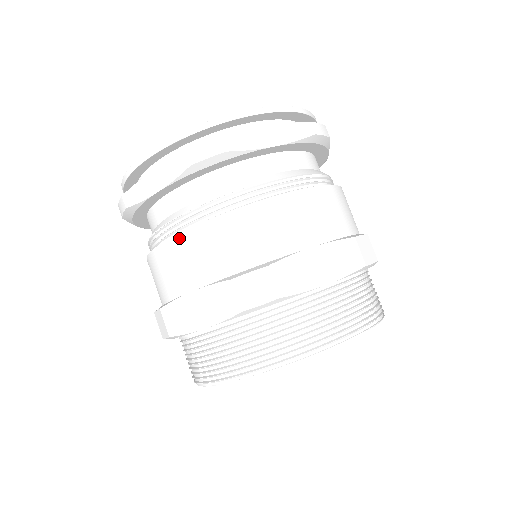
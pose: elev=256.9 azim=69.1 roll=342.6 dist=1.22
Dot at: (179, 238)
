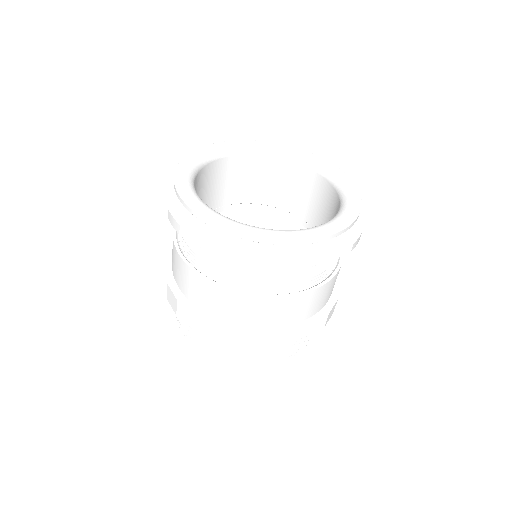
Dot at: (216, 287)
